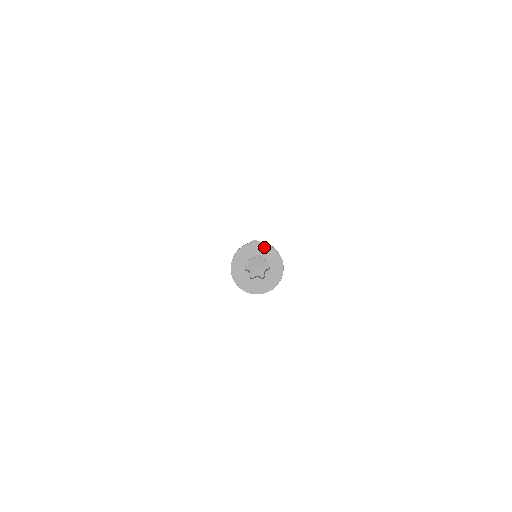
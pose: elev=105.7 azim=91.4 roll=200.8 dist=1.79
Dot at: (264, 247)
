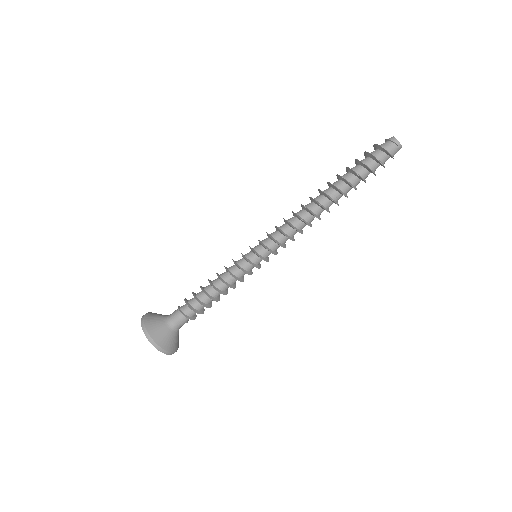
Dot at: (164, 351)
